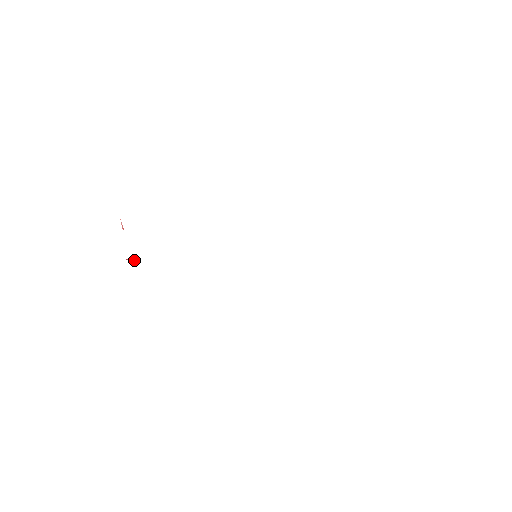
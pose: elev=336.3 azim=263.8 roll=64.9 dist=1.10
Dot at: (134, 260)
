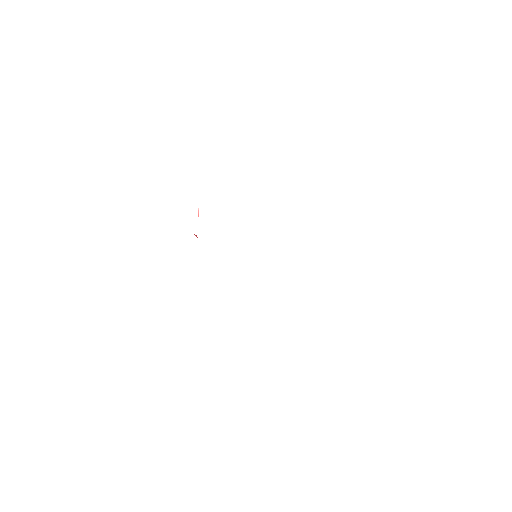
Dot at: (196, 236)
